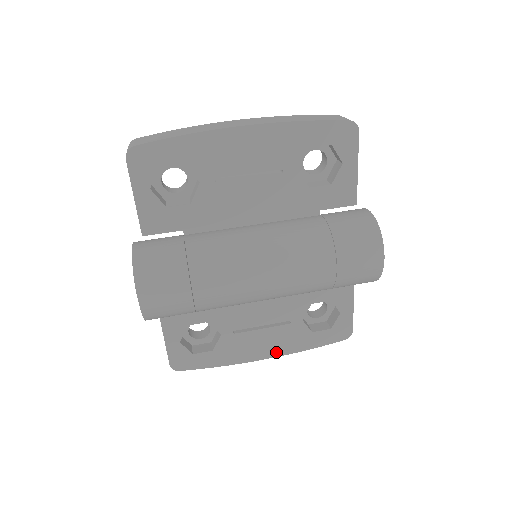
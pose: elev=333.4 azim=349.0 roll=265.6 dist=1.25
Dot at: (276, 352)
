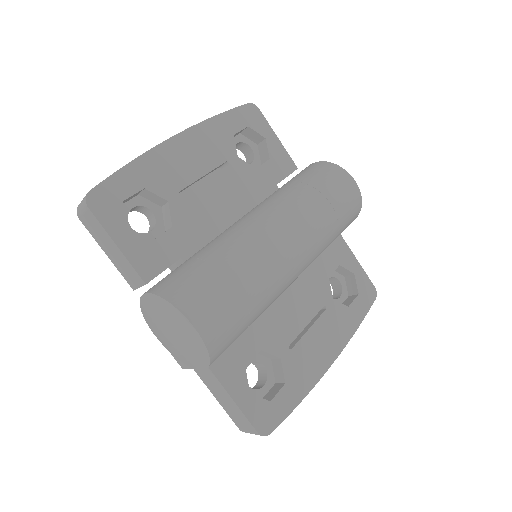
Dot at: (336, 348)
